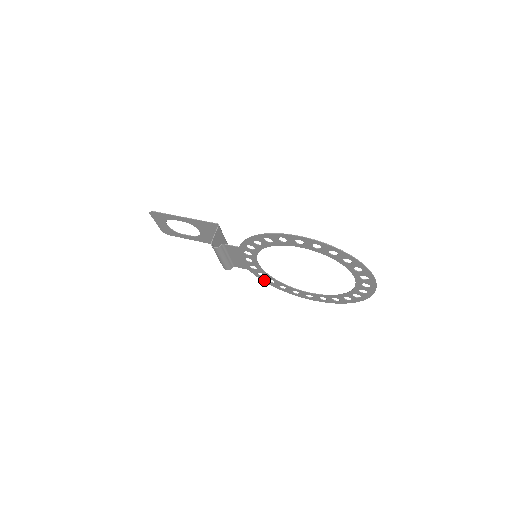
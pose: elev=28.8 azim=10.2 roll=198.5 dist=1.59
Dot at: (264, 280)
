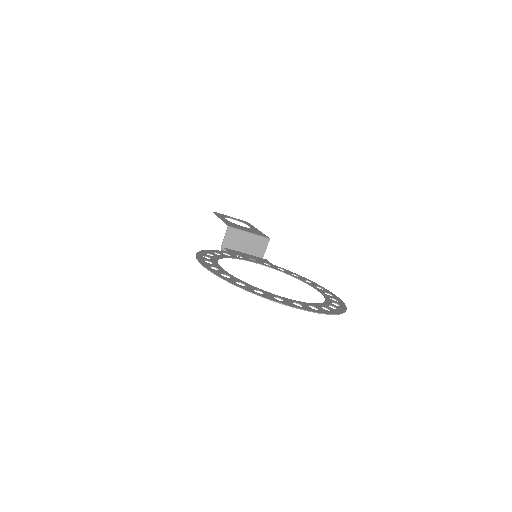
Dot at: (293, 273)
